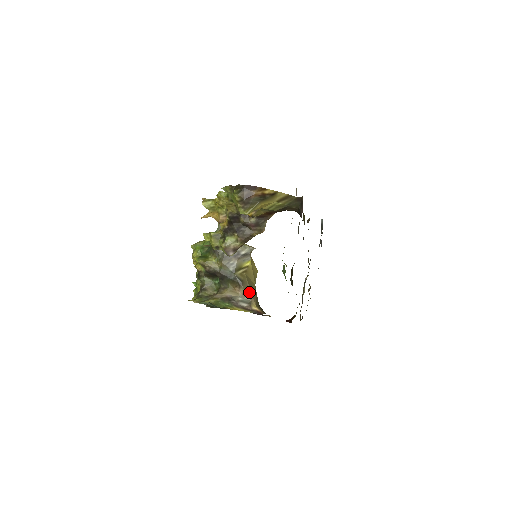
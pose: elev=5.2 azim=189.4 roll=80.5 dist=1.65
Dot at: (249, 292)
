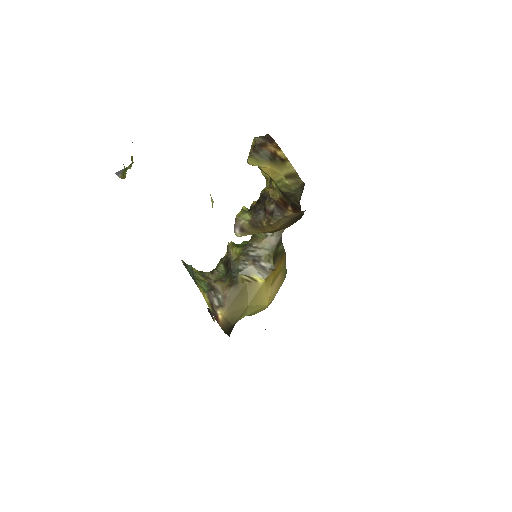
Dot at: (232, 298)
